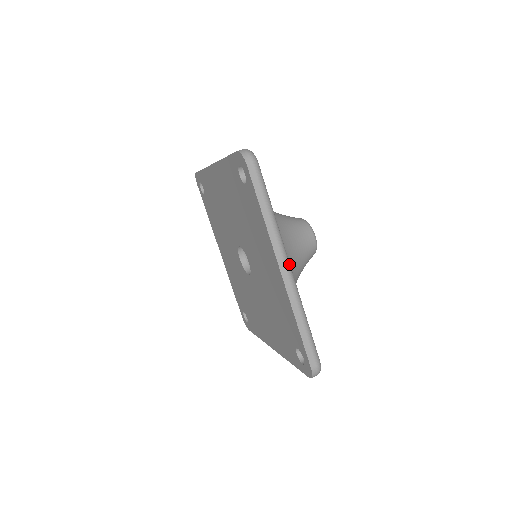
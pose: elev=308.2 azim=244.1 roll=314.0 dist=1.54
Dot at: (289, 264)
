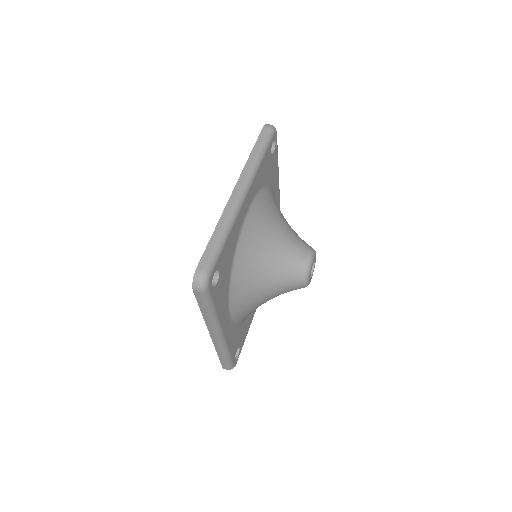
Dot at: (220, 335)
